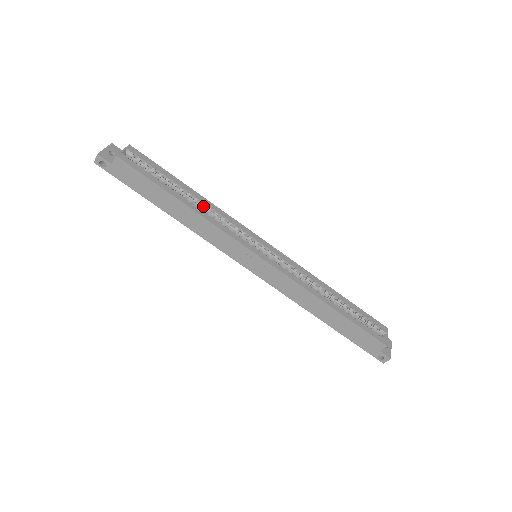
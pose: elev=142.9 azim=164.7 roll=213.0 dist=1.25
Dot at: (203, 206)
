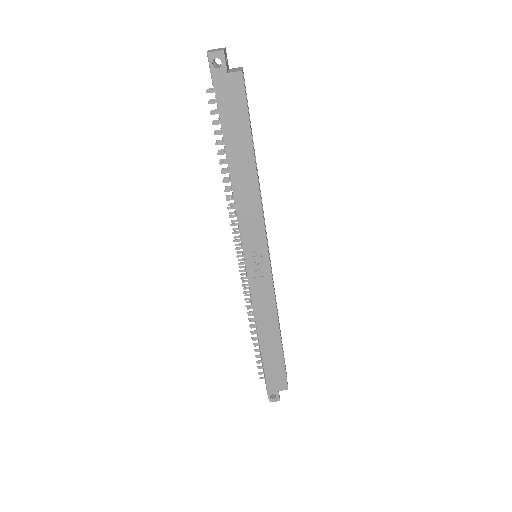
Dot at: occluded
